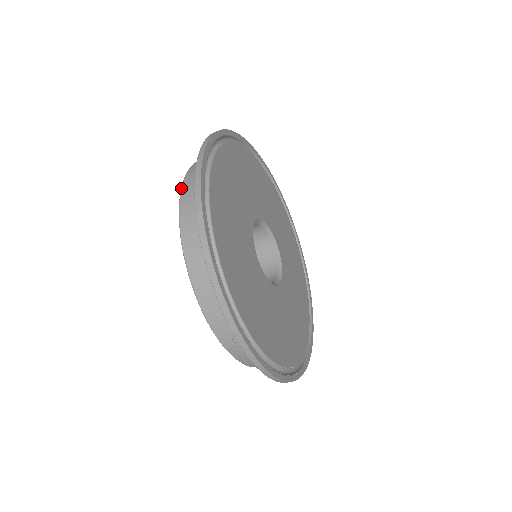
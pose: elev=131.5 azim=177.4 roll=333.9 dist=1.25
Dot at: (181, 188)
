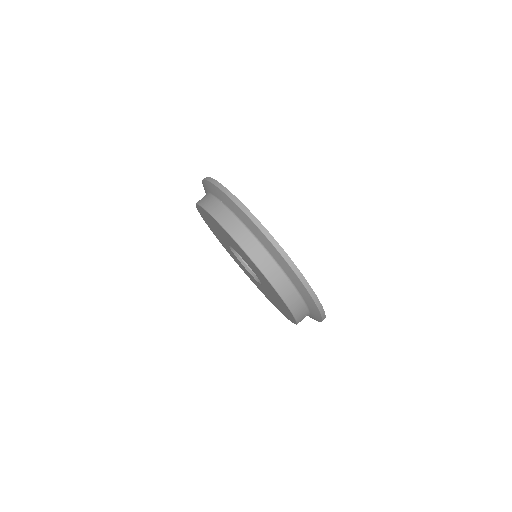
Dot at: (243, 249)
